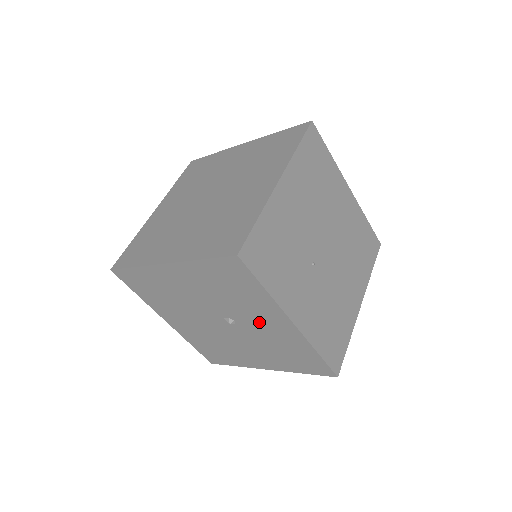
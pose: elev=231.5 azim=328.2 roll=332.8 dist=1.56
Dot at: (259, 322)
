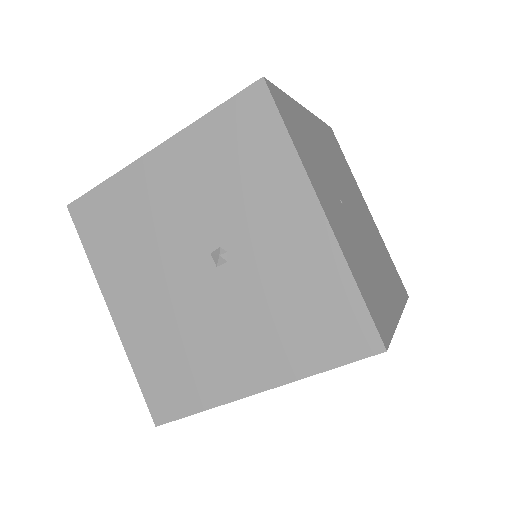
Dot at: (267, 235)
